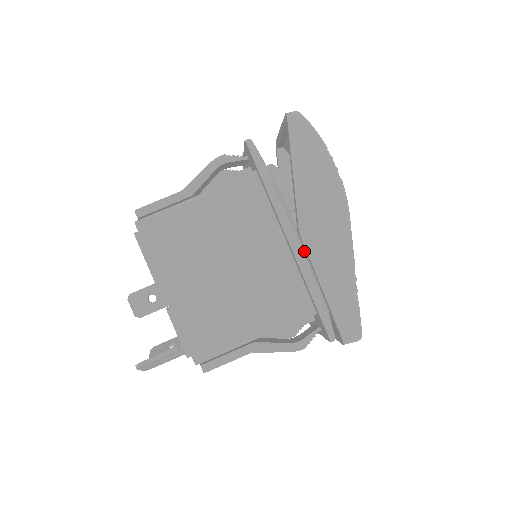
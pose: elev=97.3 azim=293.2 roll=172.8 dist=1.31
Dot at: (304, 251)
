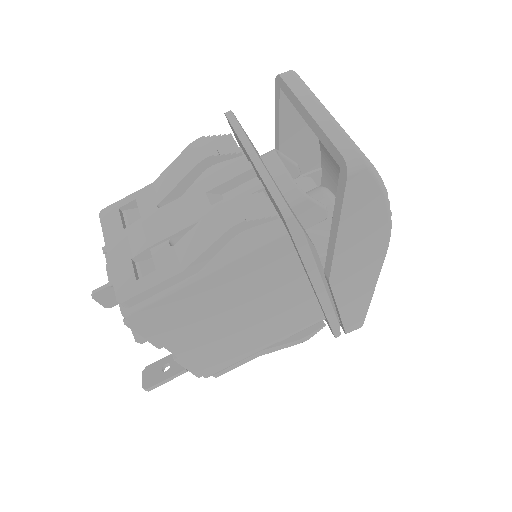
Dot at: (328, 288)
